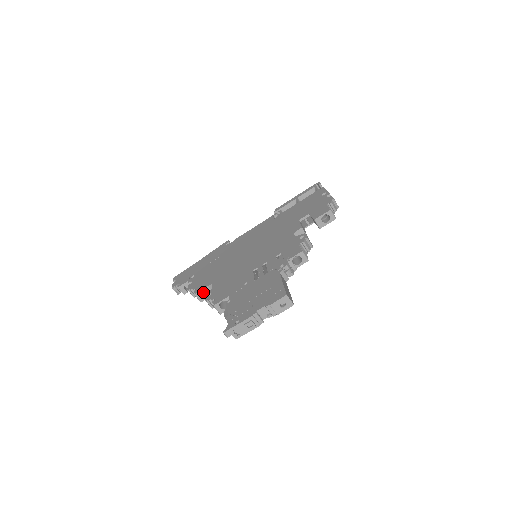
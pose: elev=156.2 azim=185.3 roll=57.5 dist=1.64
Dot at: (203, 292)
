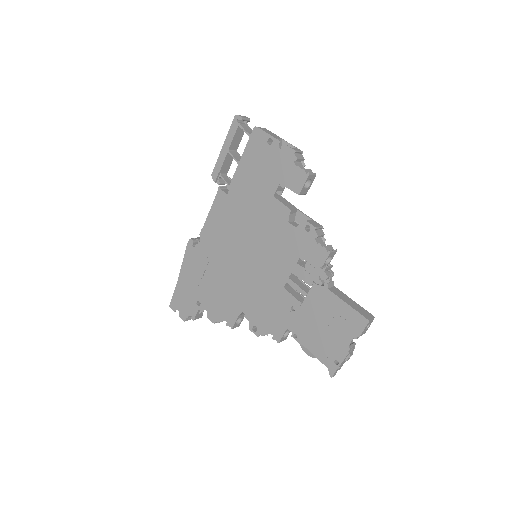
Dot at: occluded
